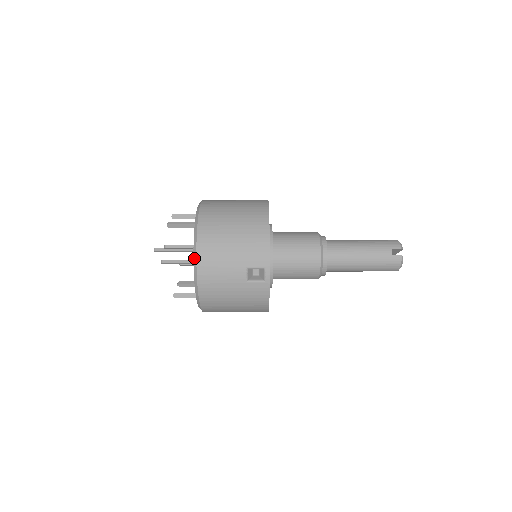
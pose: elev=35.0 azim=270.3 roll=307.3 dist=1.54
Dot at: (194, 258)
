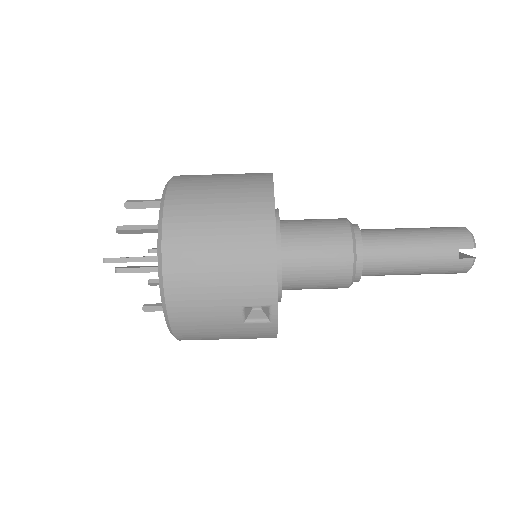
Dot at: (161, 295)
